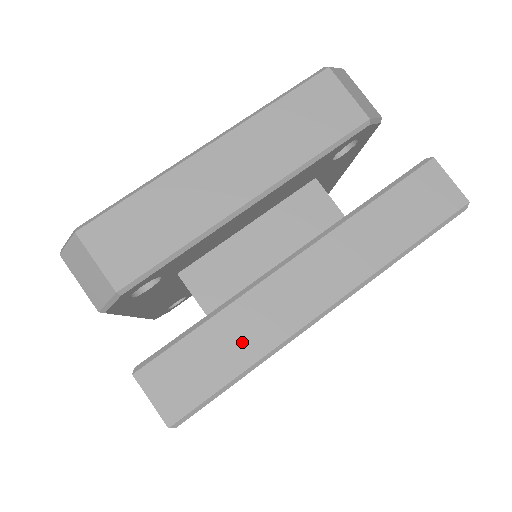
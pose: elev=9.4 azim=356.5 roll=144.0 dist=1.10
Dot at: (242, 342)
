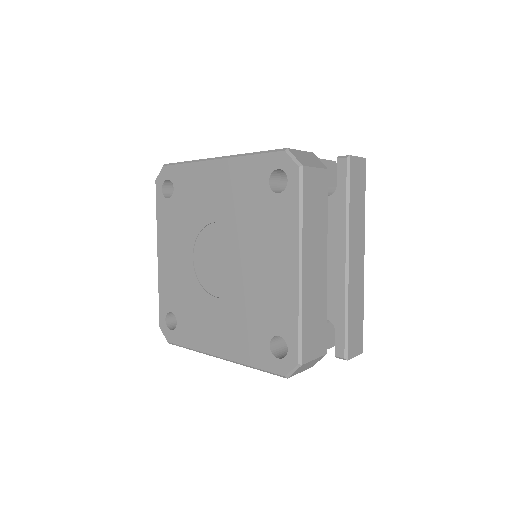
Dot at: (358, 304)
